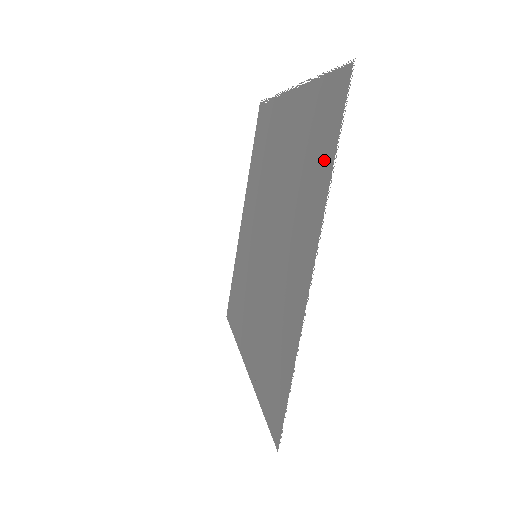
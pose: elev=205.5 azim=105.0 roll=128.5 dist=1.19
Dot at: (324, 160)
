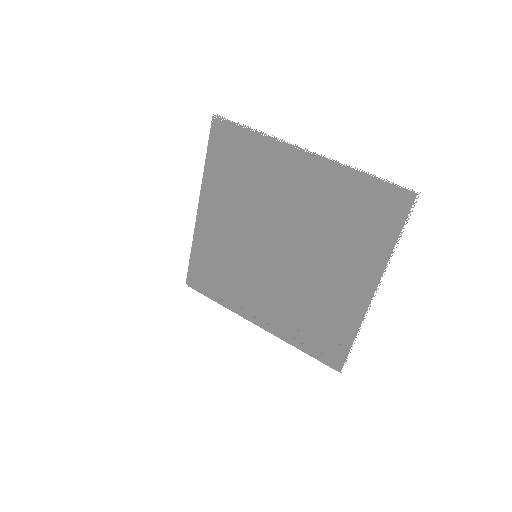
Dot at: (383, 236)
